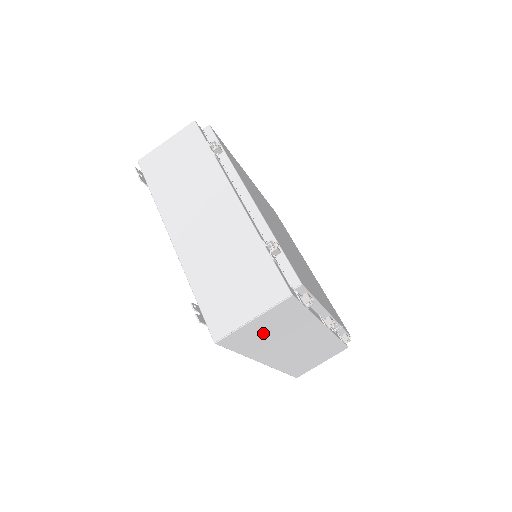
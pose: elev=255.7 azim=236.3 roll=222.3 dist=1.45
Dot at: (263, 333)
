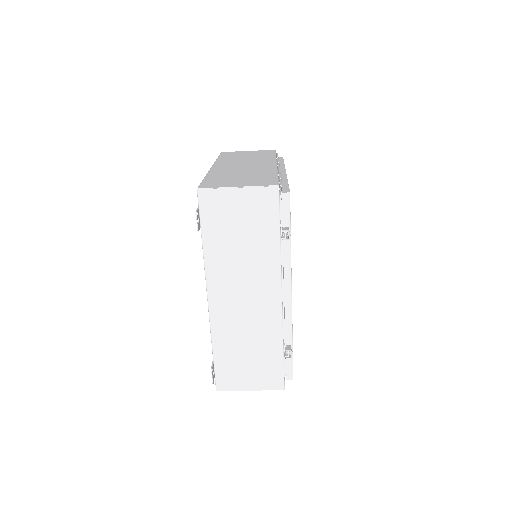
Dot at: occluded
